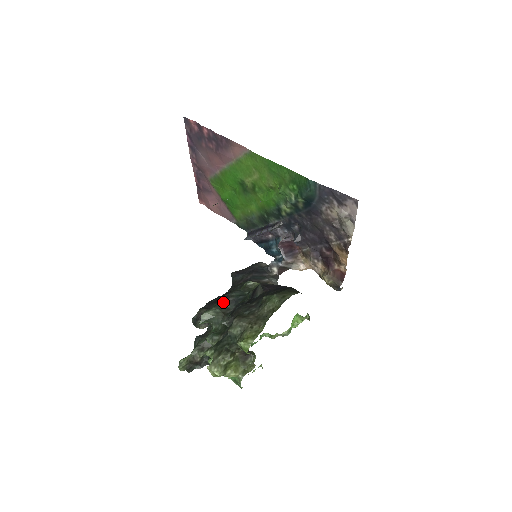
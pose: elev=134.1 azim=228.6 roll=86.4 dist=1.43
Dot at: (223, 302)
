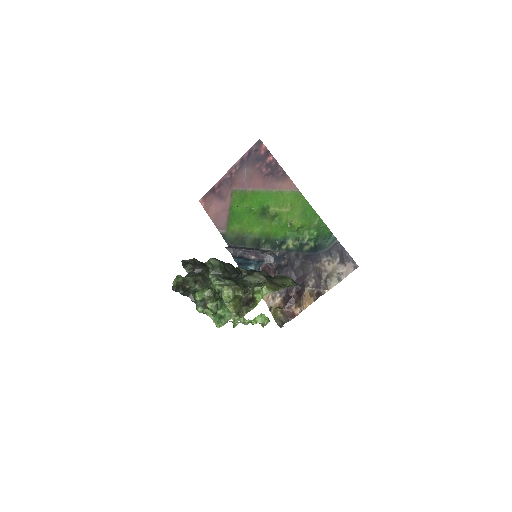
Dot at: (226, 264)
